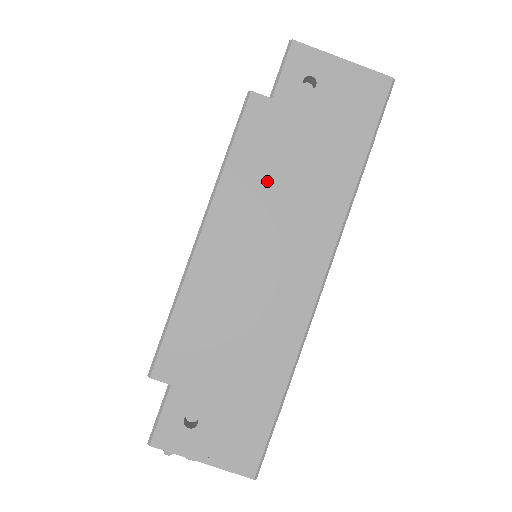
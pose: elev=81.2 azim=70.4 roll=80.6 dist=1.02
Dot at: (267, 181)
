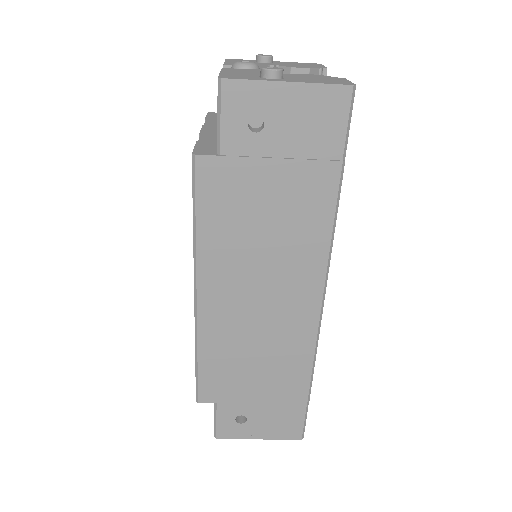
Dot at: (242, 238)
